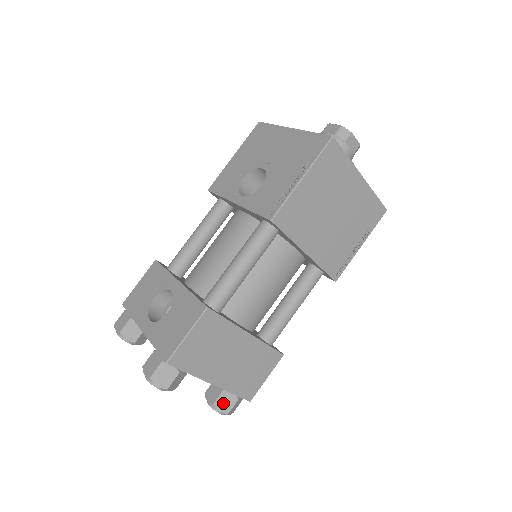
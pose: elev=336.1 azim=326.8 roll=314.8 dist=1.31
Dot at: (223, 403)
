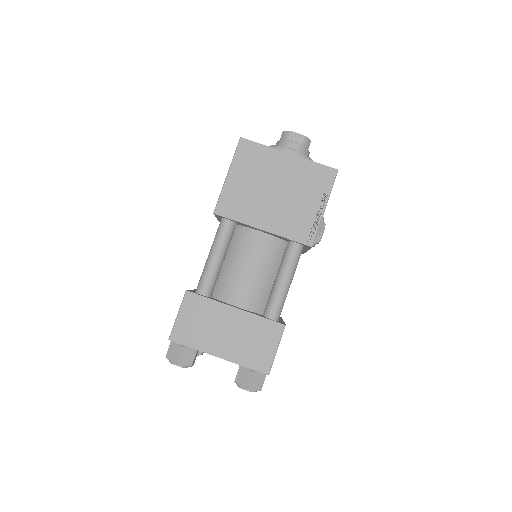
Dot at: (242, 378)
